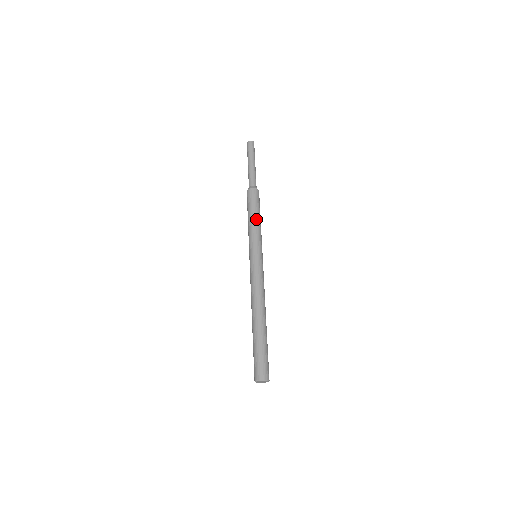
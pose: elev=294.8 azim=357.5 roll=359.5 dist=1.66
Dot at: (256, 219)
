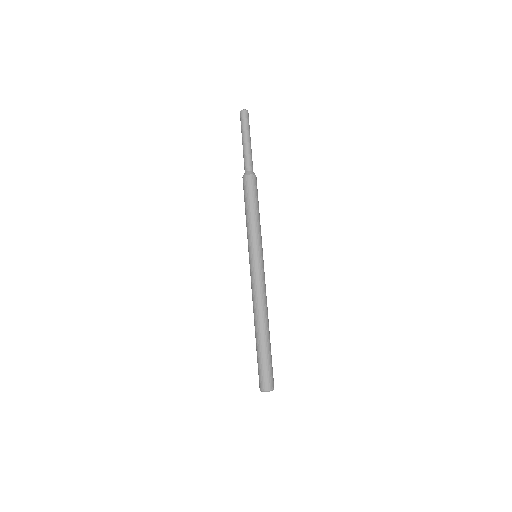
Dot at: (254, 214)
